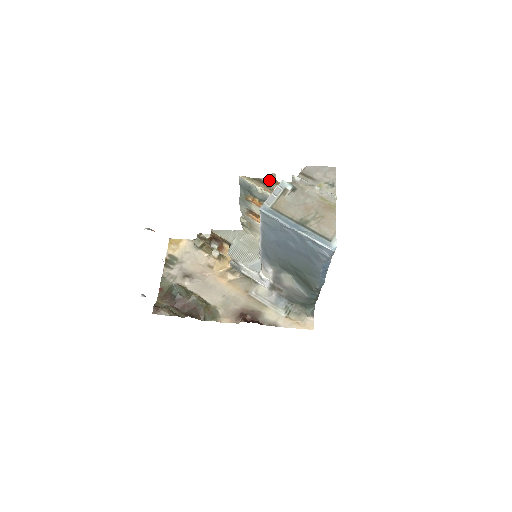
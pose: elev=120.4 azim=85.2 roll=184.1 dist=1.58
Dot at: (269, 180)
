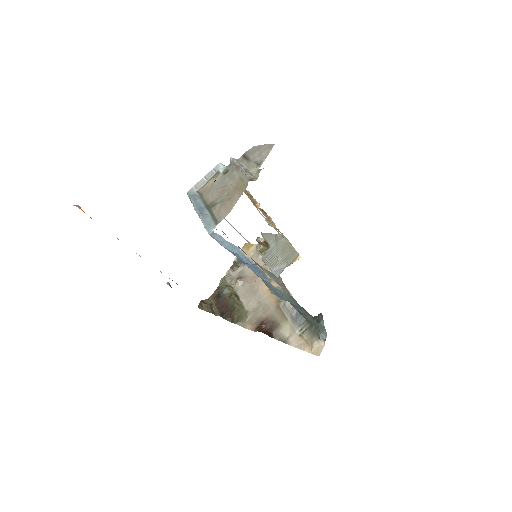
Dot at: occluded
